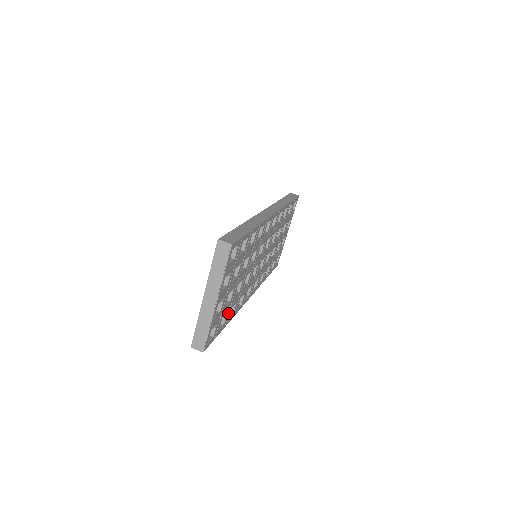
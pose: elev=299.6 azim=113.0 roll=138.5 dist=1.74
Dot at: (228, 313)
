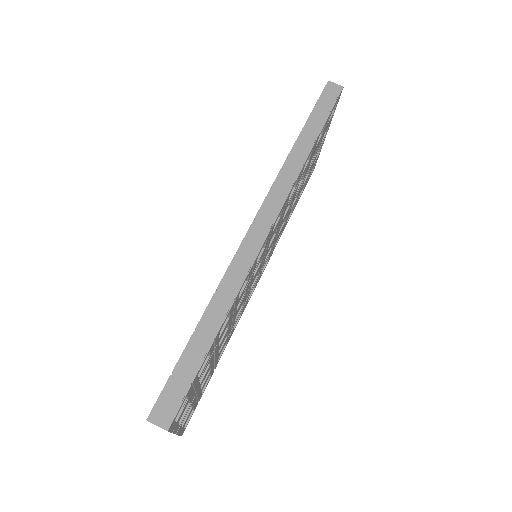
Dot at: occluded
